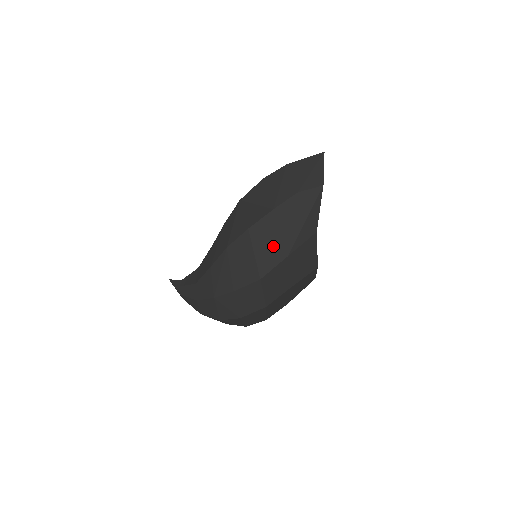
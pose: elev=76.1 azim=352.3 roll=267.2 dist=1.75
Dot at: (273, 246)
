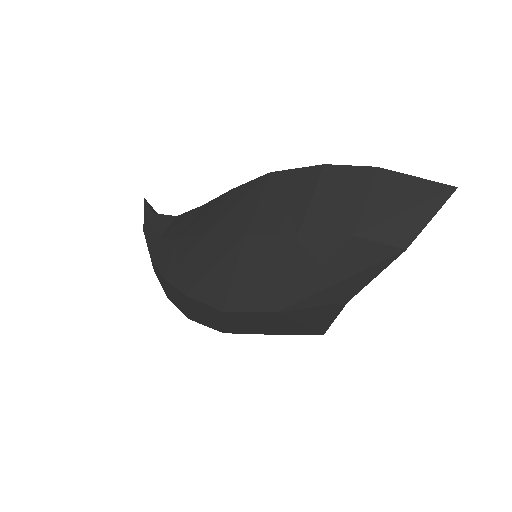
Dot at: (265, 284)
